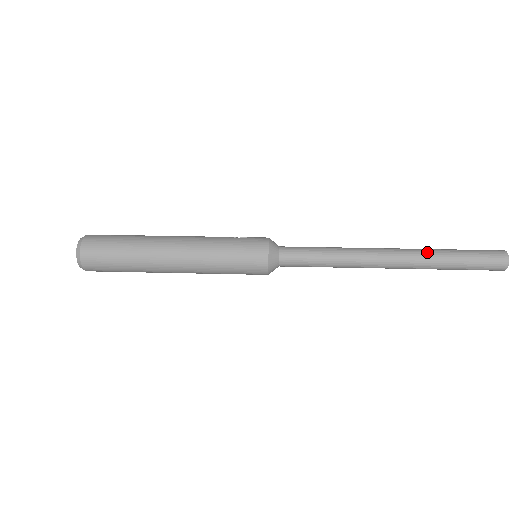
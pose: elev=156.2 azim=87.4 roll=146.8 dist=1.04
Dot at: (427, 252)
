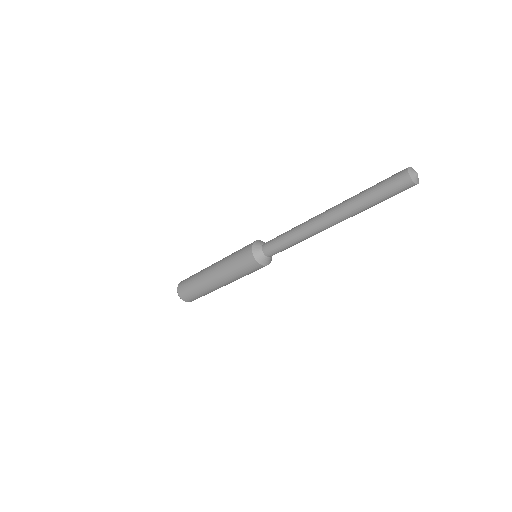
Dot at: (347, 202)
